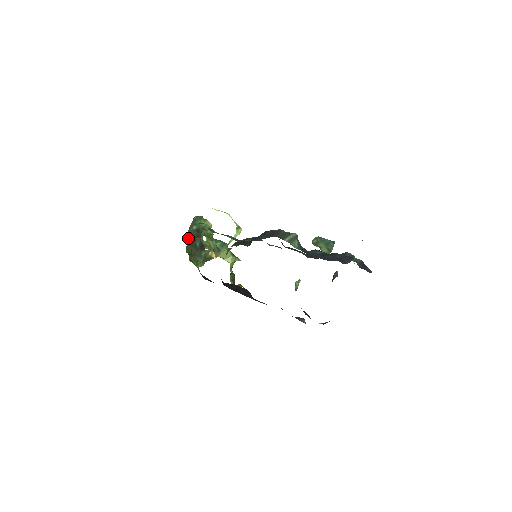
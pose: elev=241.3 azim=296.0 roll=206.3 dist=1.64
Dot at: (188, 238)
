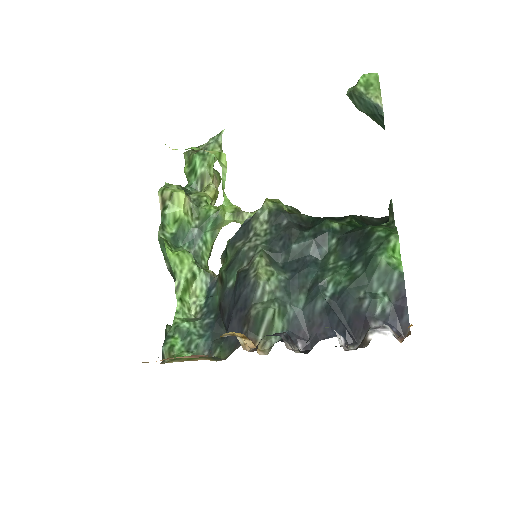
Dot at: occluded
